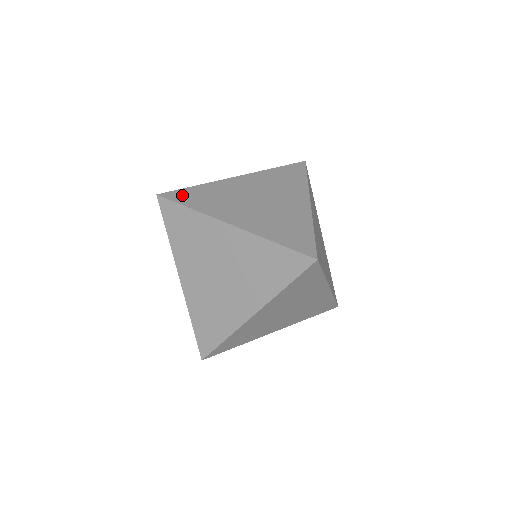
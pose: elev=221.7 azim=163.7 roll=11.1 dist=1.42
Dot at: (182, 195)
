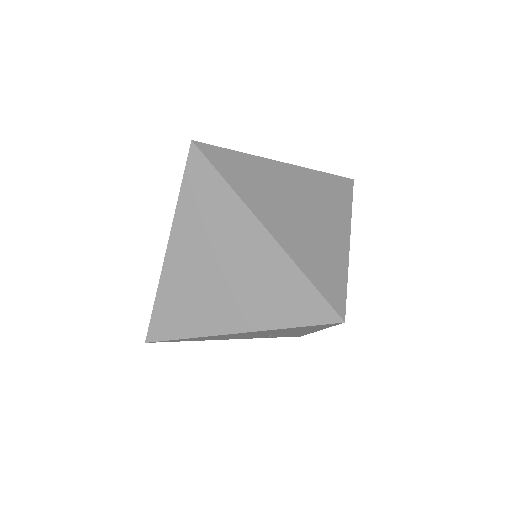
Dot at: (221, 157)
